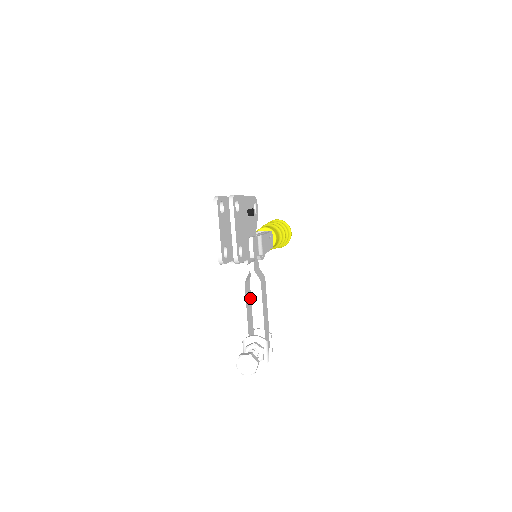
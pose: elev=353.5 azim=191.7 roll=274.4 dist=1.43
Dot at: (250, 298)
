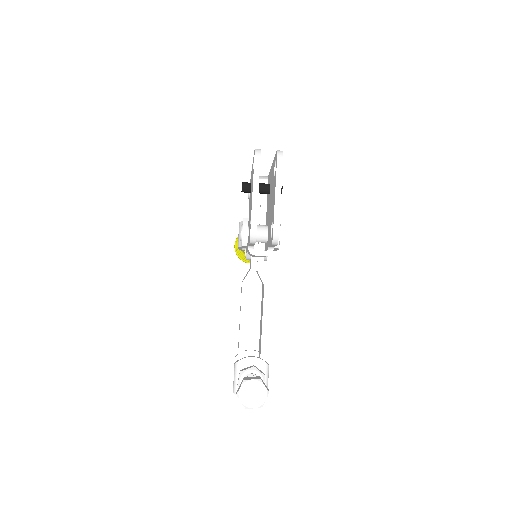
Dot at: occluded
